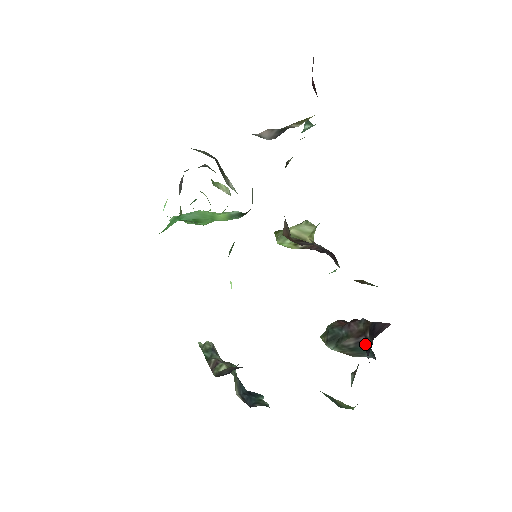
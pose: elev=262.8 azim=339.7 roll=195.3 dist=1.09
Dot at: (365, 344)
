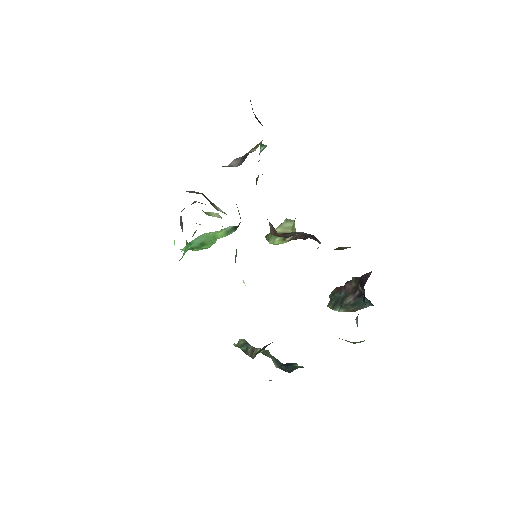
Dot at: (361, 296)
